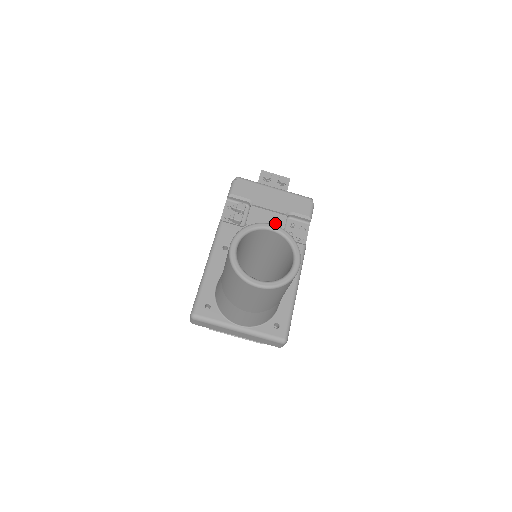
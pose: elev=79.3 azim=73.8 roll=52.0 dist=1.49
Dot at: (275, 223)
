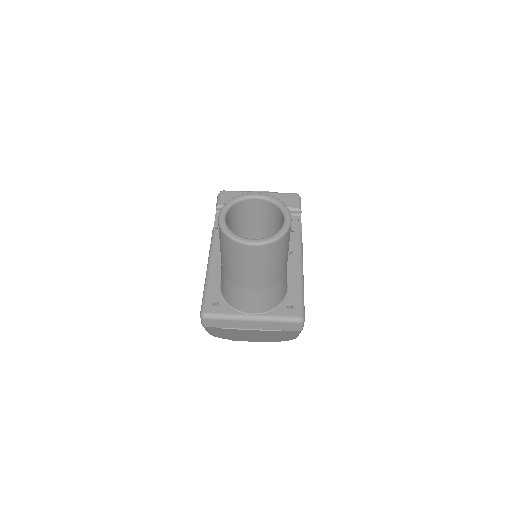
Dot at: occluded
